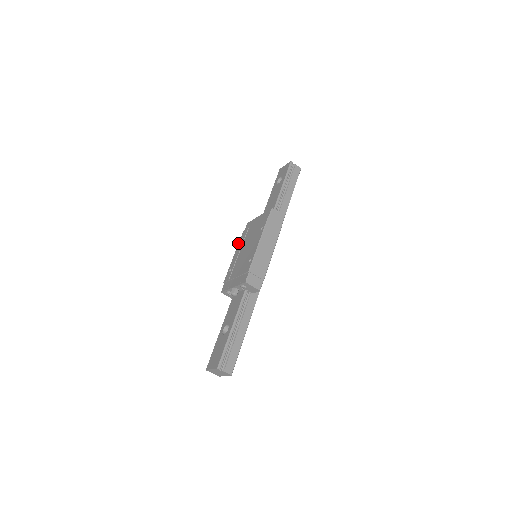
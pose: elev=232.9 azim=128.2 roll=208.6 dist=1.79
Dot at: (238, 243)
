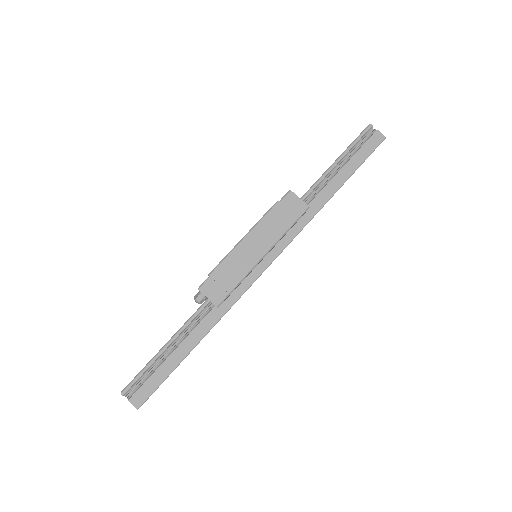
Dot at: occluded
